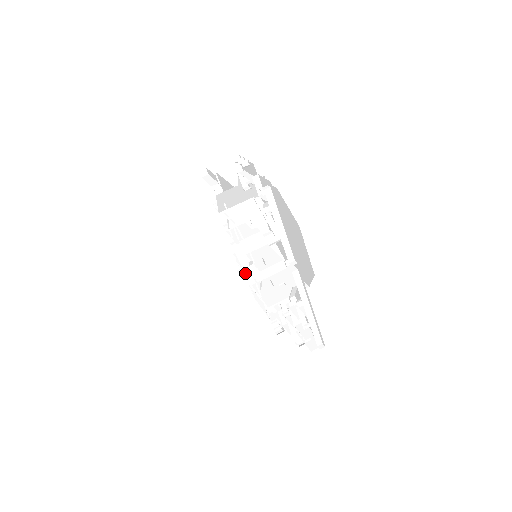
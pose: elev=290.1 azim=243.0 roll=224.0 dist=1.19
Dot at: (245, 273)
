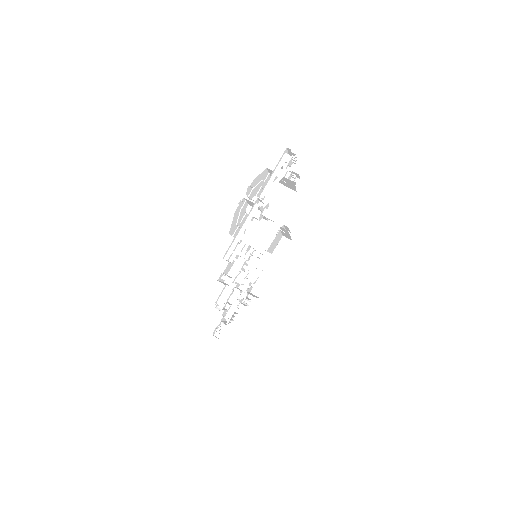
Dot at: occluded
